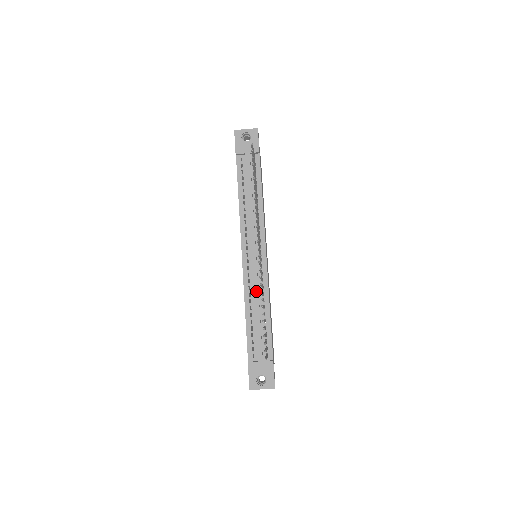
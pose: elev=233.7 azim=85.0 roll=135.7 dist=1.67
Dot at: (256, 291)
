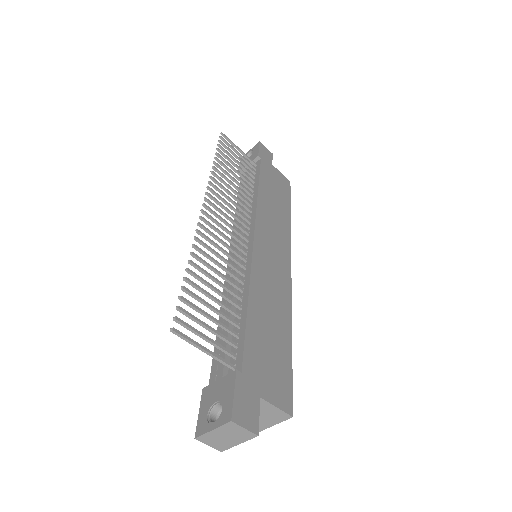
Dot at: occluded
